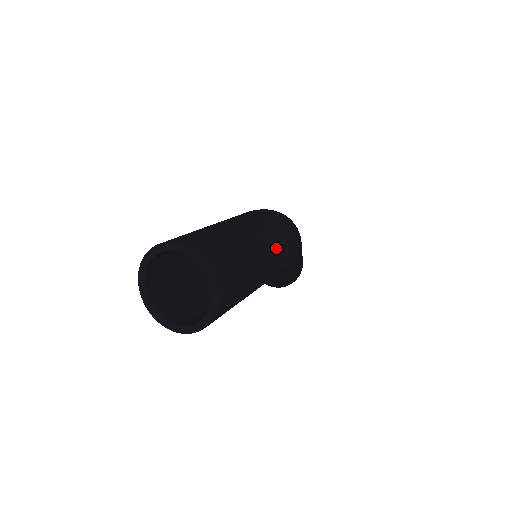
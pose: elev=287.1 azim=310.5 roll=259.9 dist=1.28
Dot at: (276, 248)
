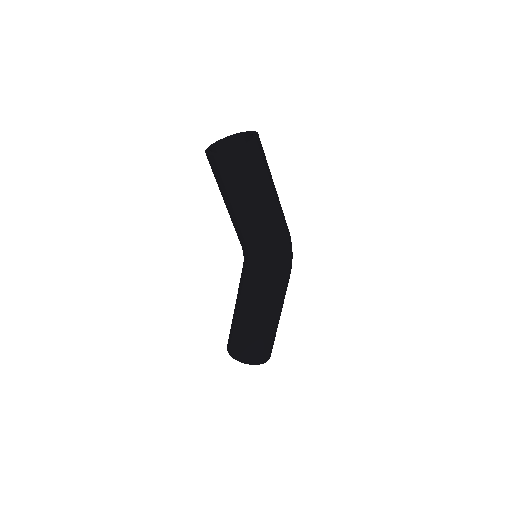
Dot at: (281, 215)
